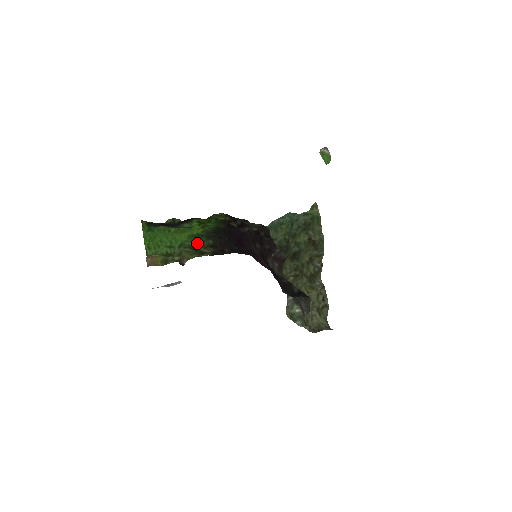
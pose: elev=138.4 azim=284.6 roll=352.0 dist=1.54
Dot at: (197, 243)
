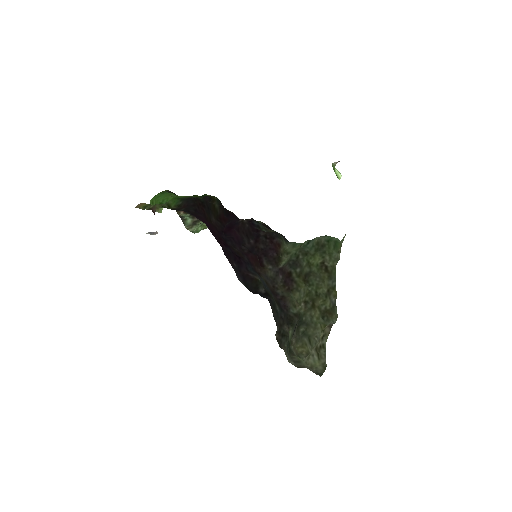
Dot at: (174, 203)
